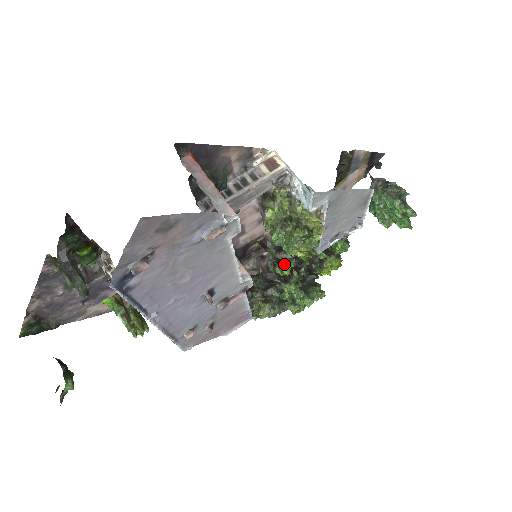
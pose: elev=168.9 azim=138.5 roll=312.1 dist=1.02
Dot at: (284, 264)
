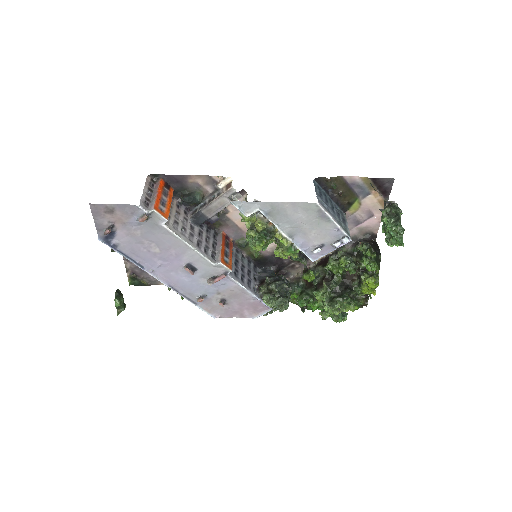
Dot at: (308, 273)
